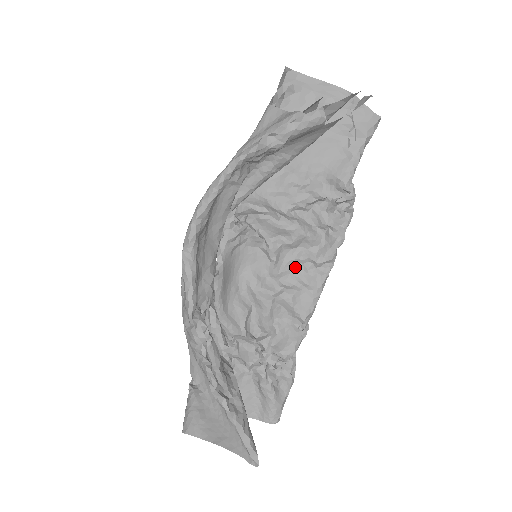
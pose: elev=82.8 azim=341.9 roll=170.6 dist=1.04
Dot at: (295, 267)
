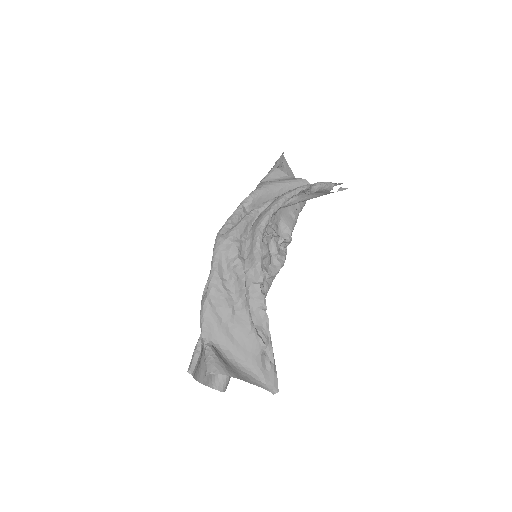
Dot at: occluded
